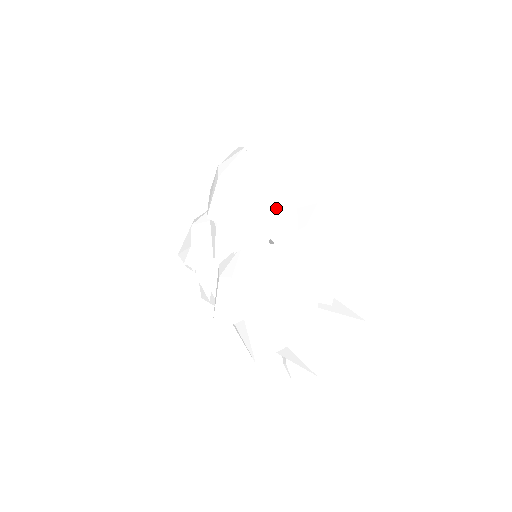
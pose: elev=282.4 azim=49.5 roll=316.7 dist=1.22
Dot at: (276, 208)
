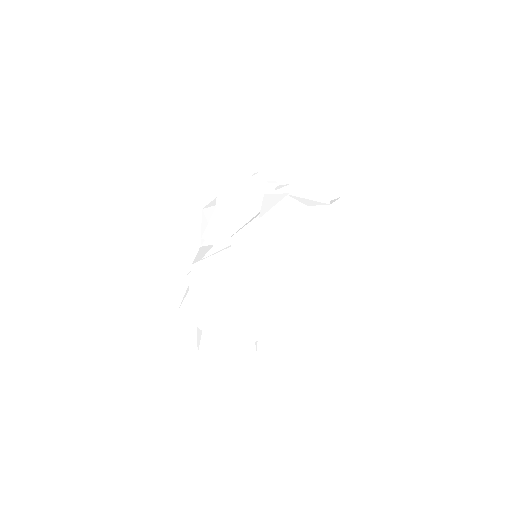
Dot at: (293, 286)
